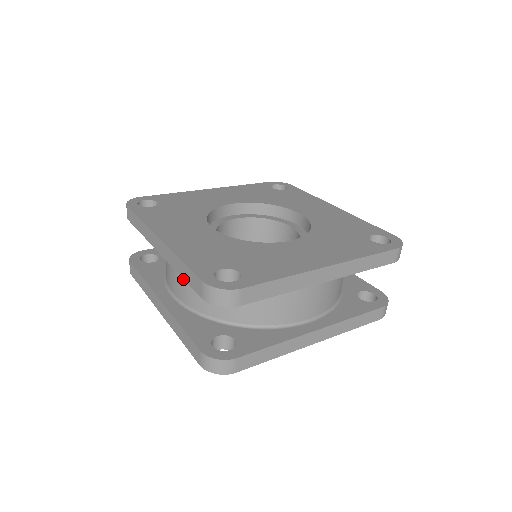
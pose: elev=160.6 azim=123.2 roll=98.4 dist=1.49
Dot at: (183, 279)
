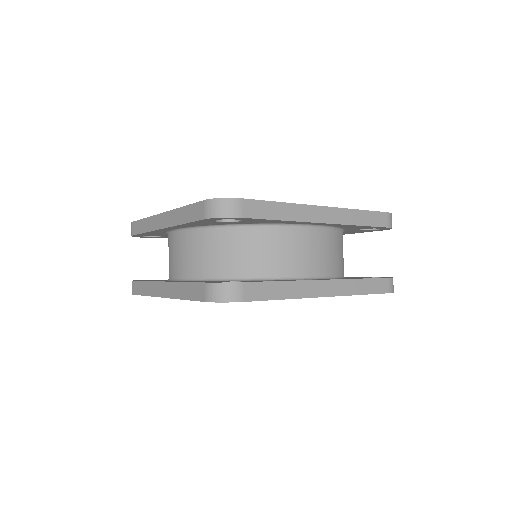
Dot at: (186, 251)
